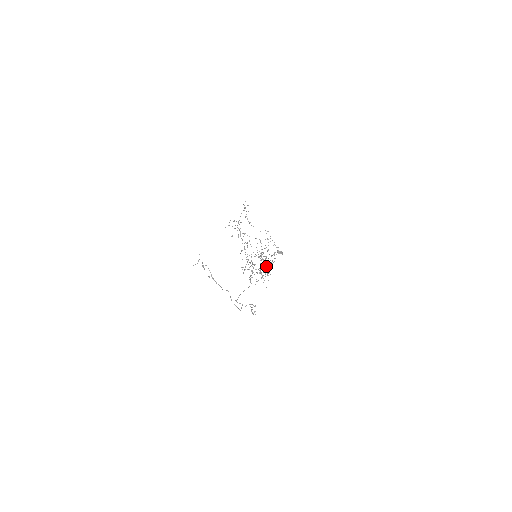
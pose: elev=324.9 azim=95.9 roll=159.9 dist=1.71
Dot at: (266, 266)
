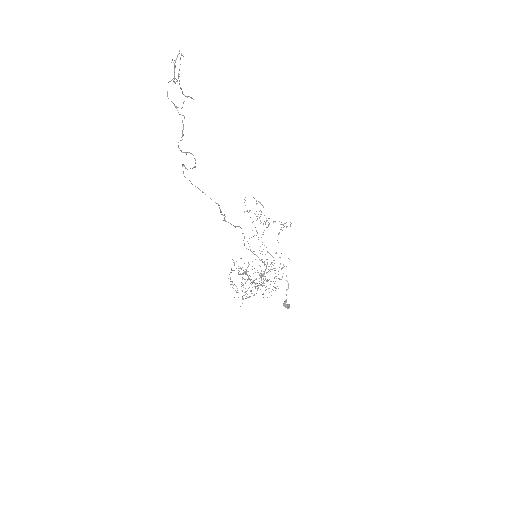
Dot at: occluded
